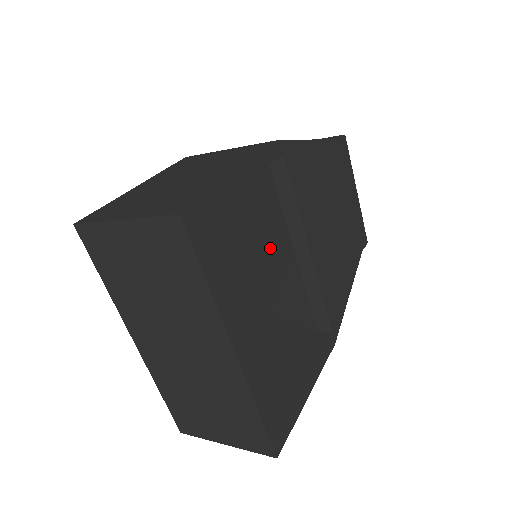
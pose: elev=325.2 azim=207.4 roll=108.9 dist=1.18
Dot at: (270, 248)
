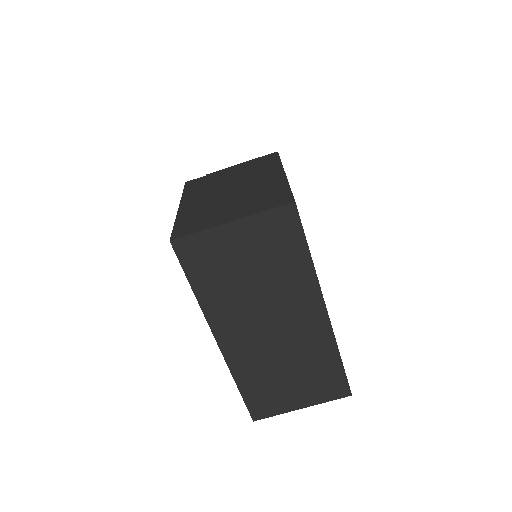
Dot at: occluded
